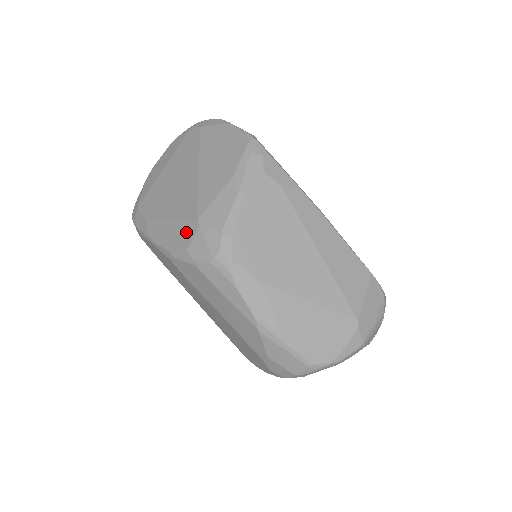
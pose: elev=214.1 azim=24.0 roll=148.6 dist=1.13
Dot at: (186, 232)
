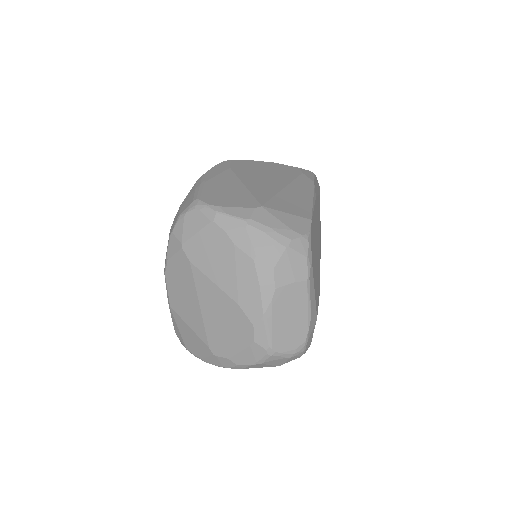
Dot at: occluded
